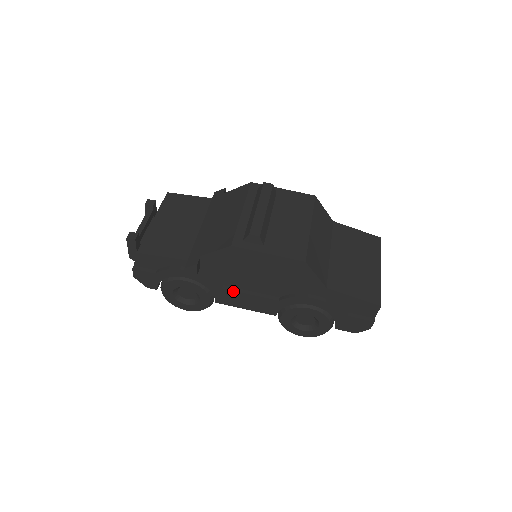
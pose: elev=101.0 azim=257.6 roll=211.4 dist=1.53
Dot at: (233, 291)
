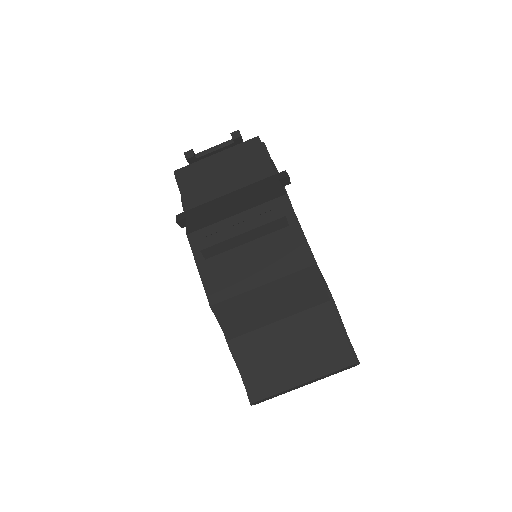
Dot at: occluded
